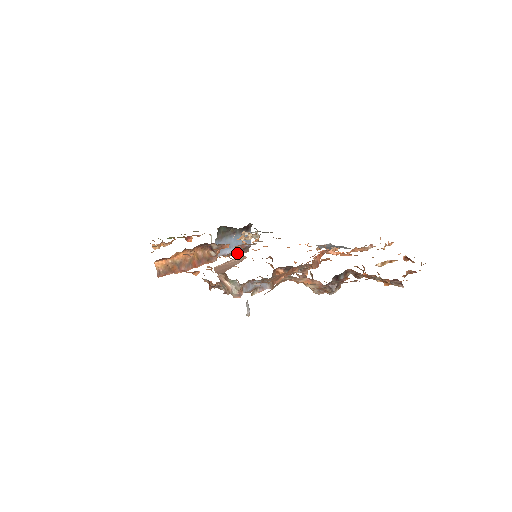
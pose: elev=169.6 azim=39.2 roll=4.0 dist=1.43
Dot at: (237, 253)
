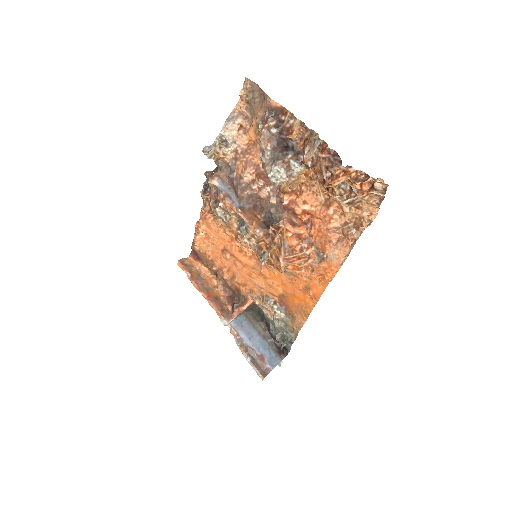
Dot at: (245, 259)
